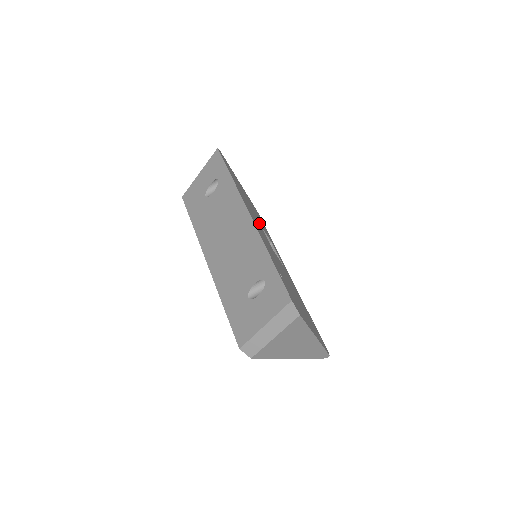
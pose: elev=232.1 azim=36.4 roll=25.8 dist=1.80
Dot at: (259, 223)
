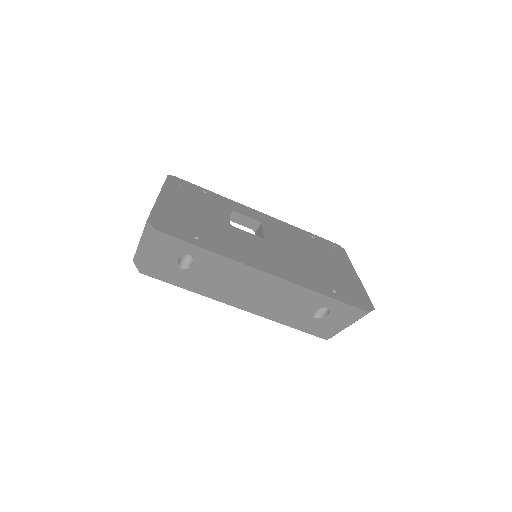
Dot at: (231, 228)
